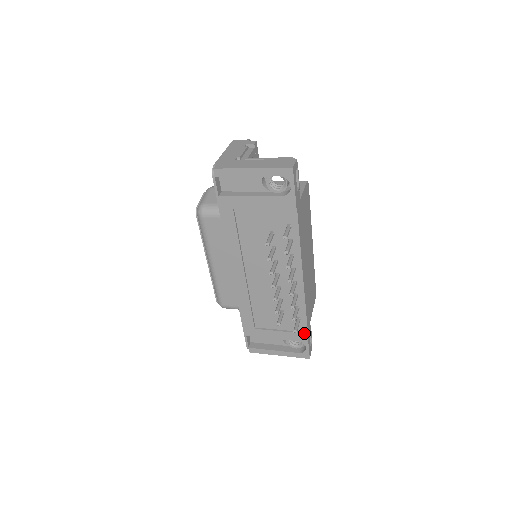
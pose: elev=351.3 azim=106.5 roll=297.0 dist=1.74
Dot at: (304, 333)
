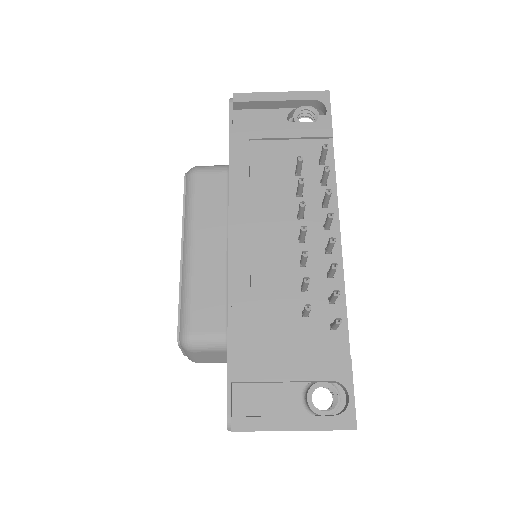
Dot at: (345, 357)
